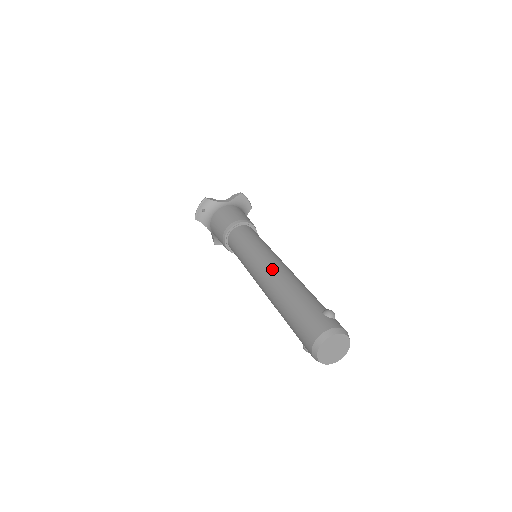
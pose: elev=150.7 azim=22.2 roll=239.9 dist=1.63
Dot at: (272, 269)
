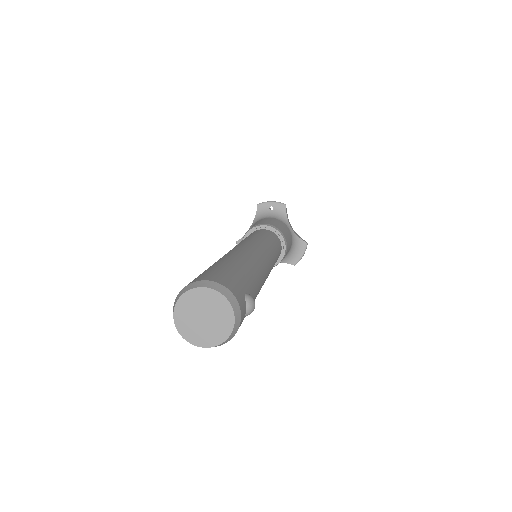
Dot at: (259, 252)
